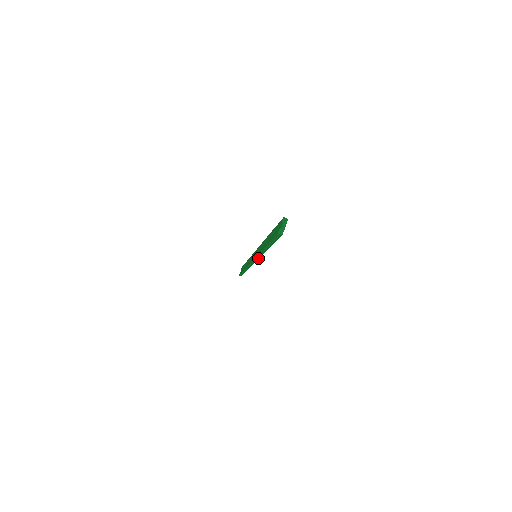
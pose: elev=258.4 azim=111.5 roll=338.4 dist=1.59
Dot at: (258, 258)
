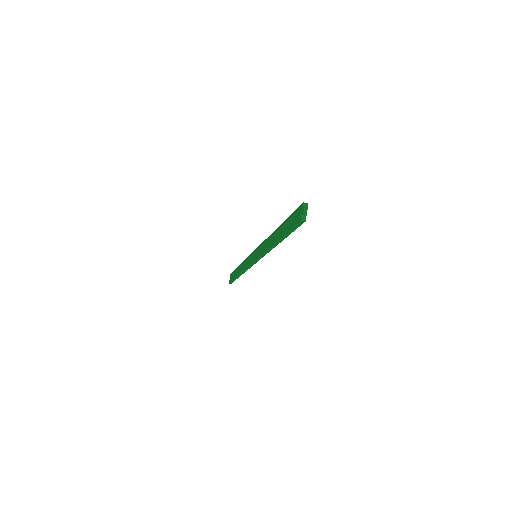
Dot at: (262, 257)
